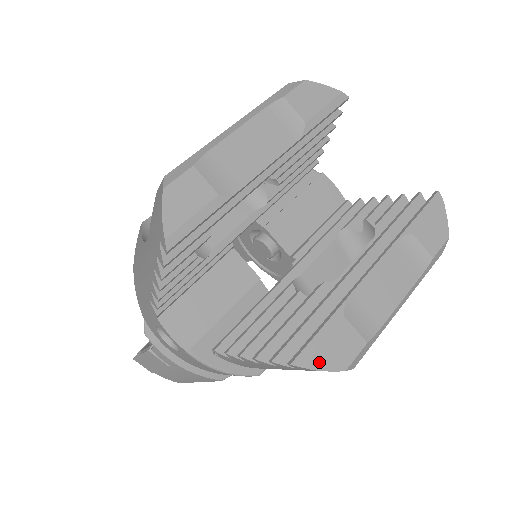
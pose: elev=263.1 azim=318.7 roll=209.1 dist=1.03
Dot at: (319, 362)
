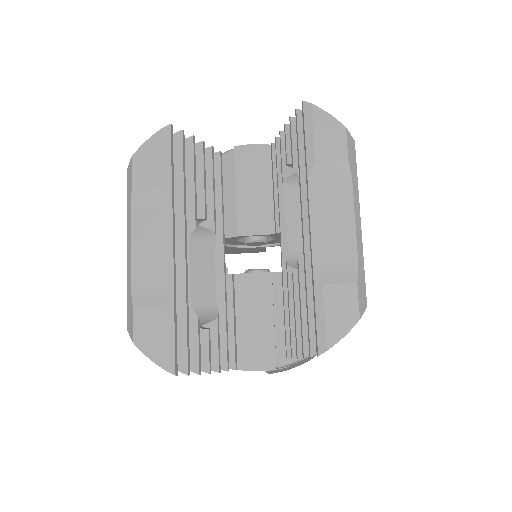
Dot at: (335, 334)
